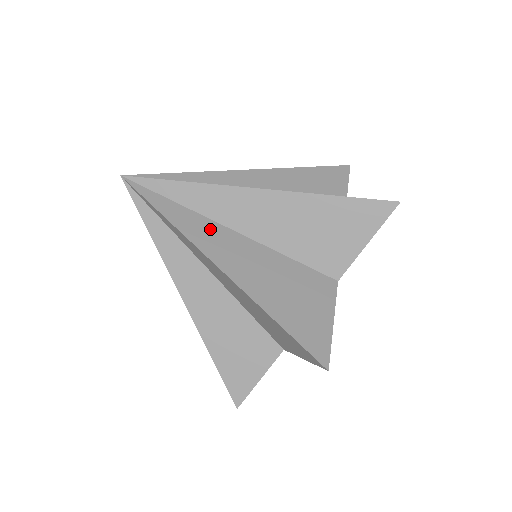
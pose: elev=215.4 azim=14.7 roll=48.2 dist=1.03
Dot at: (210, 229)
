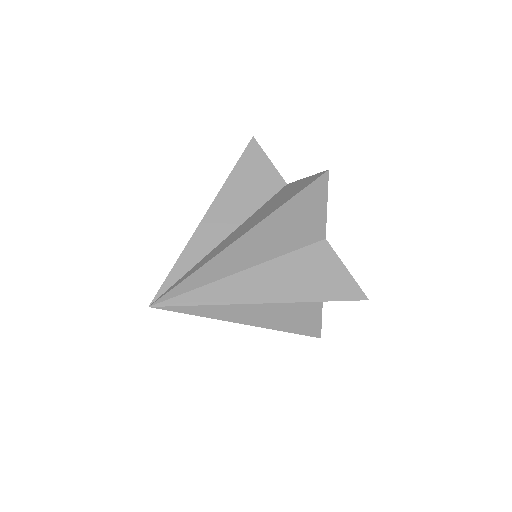
Dot at: (232, 284)
